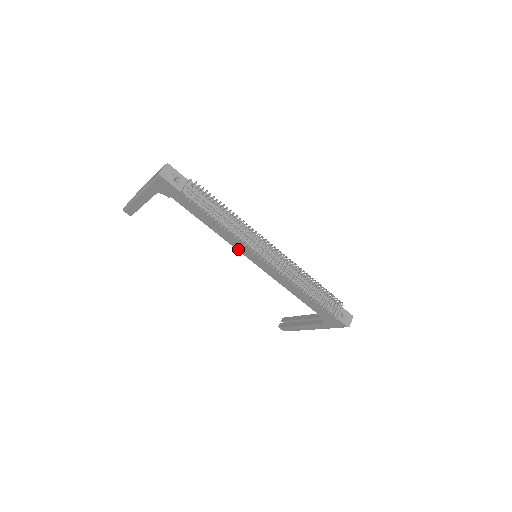
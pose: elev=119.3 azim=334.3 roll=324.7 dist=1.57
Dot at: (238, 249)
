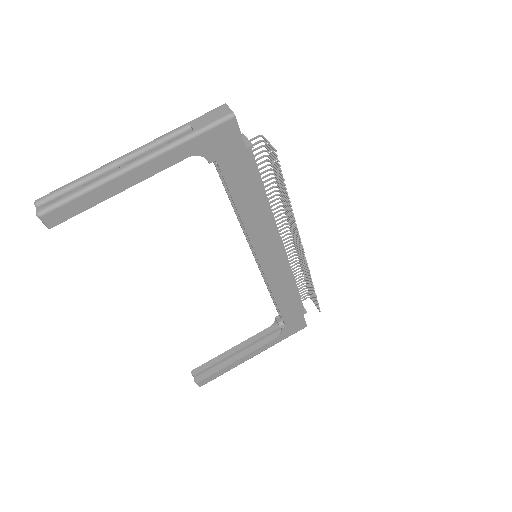
Dot at: (255, 245)
